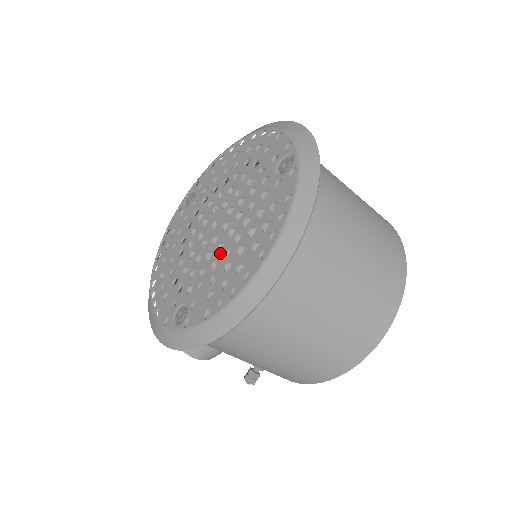
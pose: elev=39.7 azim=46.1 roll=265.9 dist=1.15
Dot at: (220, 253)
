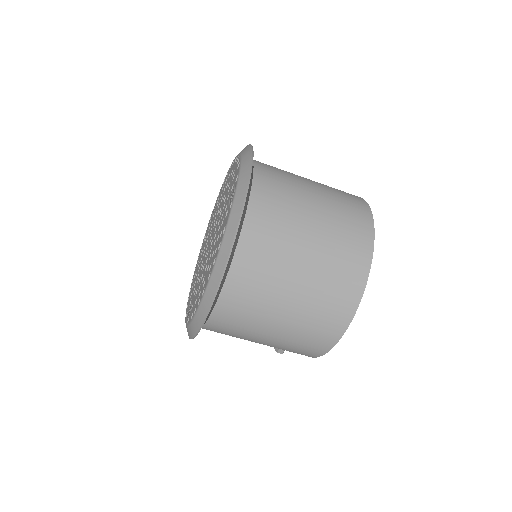
Dot at: (205, 267)
